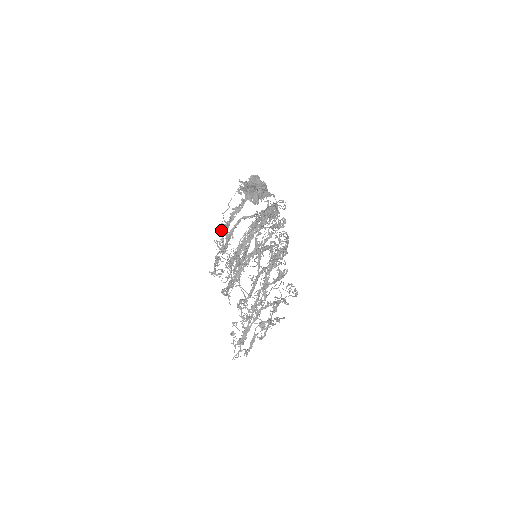
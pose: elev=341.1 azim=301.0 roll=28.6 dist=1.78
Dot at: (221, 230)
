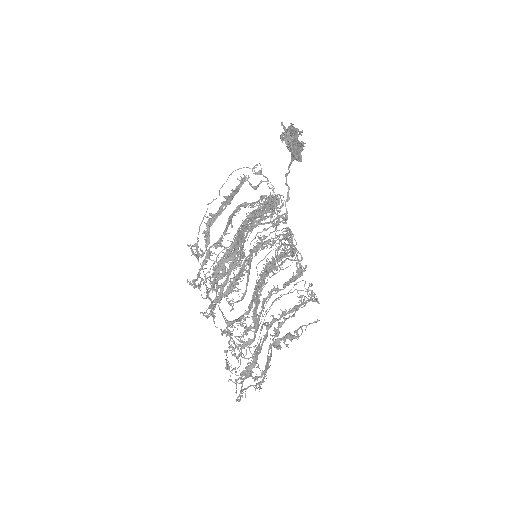
Dot at: (199, 230)
